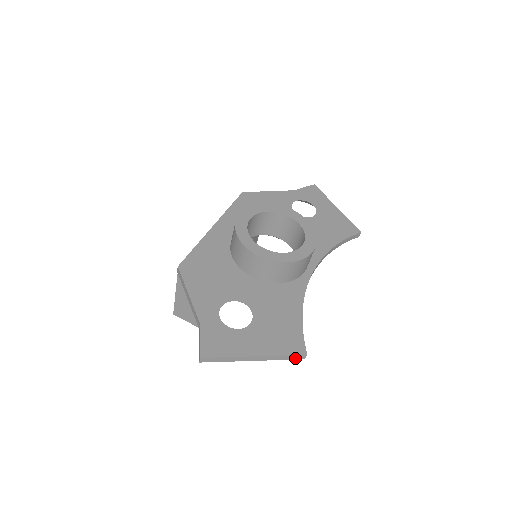
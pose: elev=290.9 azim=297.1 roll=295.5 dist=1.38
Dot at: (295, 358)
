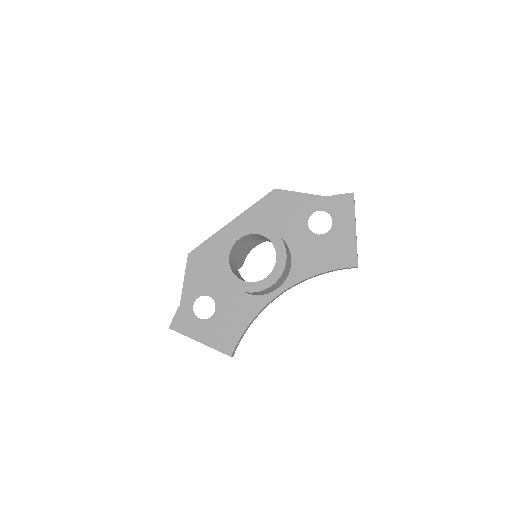
Dot at: (226, 354)
